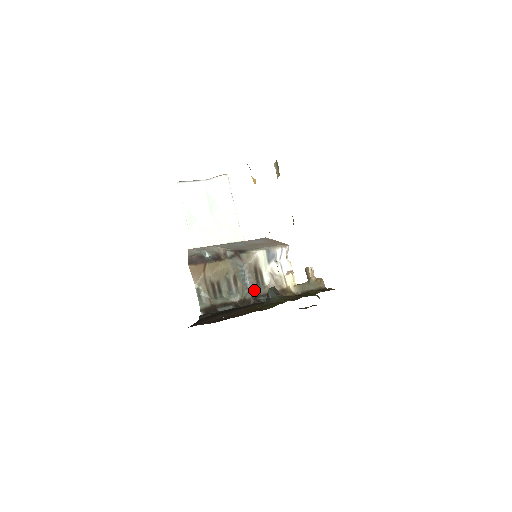
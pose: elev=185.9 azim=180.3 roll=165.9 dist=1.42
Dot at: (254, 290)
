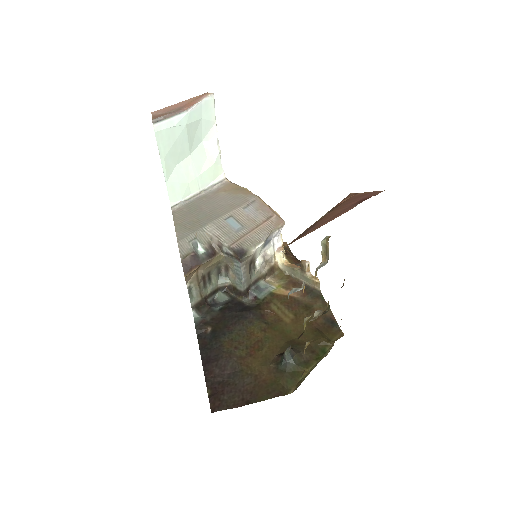
Dot at: (247, 282)
